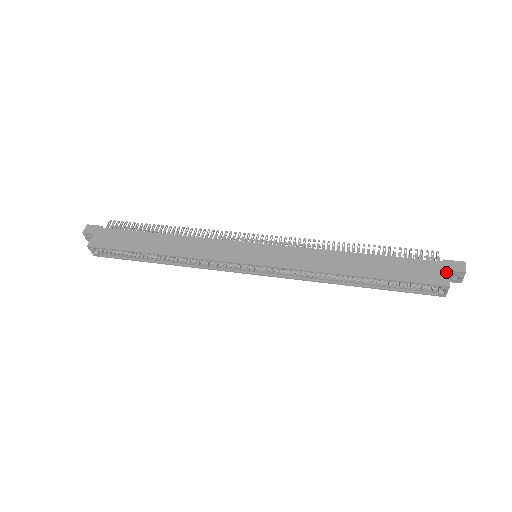
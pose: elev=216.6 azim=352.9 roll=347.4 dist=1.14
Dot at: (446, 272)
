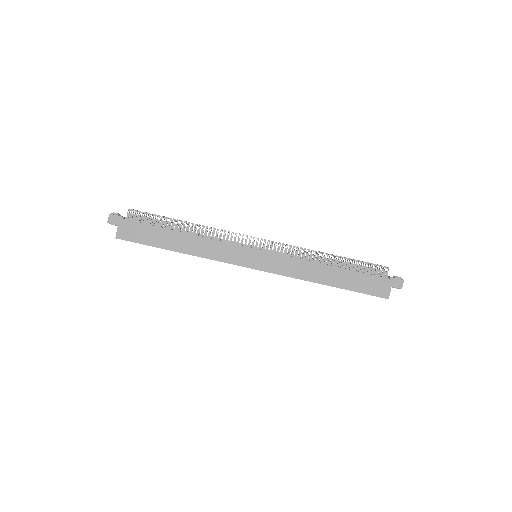
Dot at: (389, 288)
